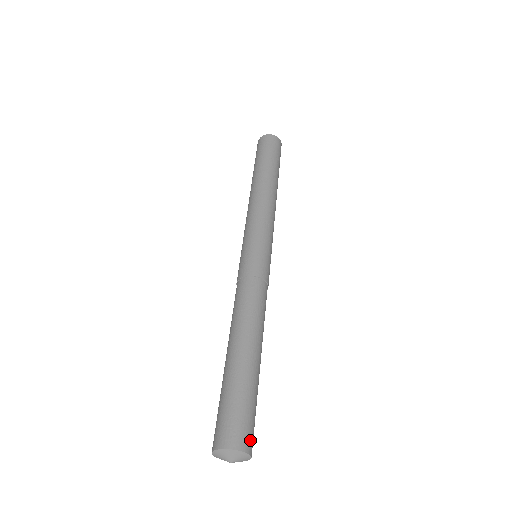
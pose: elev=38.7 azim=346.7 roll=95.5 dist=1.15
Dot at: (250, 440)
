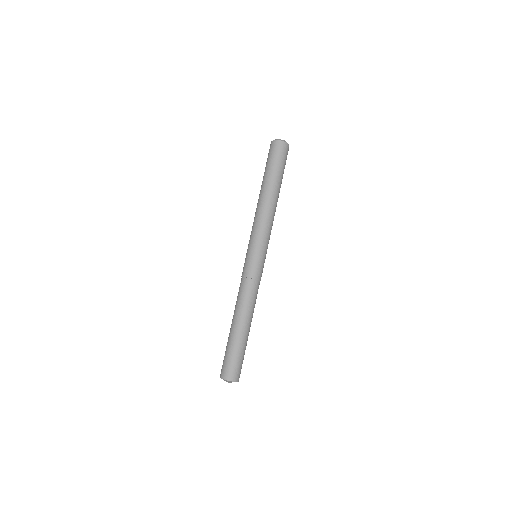
Dot at: occluded
